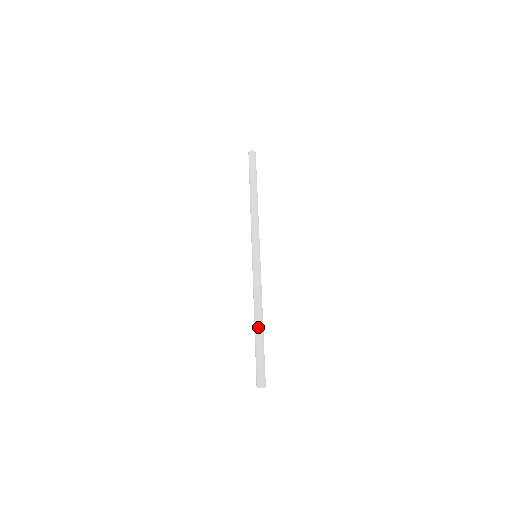
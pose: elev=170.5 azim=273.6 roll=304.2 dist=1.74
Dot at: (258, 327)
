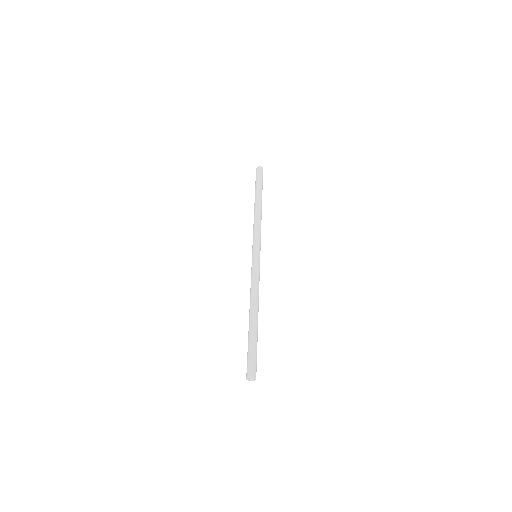
Dot at: (253, 319)
